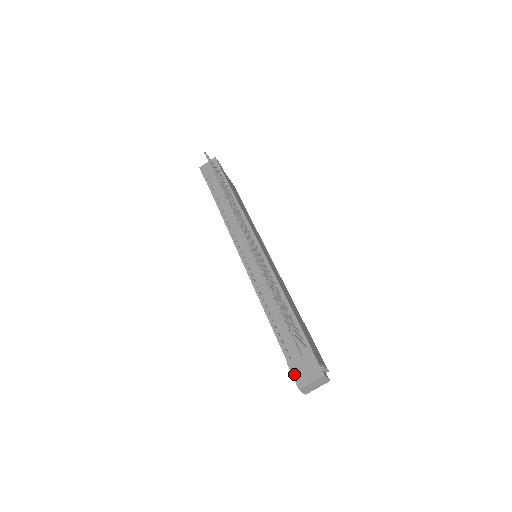
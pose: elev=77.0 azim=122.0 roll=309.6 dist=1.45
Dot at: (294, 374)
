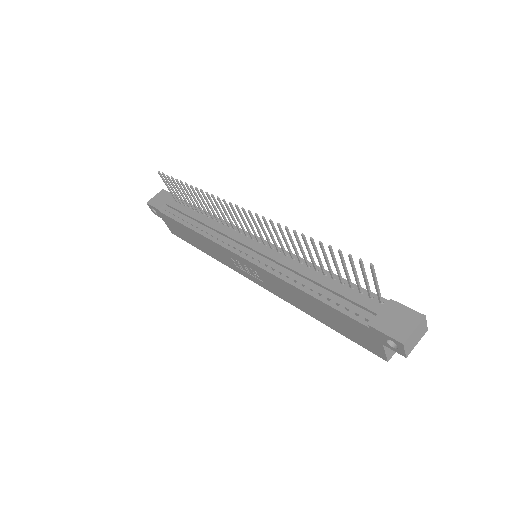
Dot at: (386, 331)
